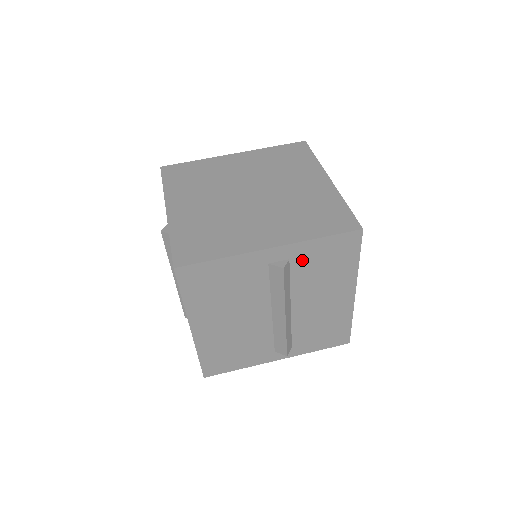
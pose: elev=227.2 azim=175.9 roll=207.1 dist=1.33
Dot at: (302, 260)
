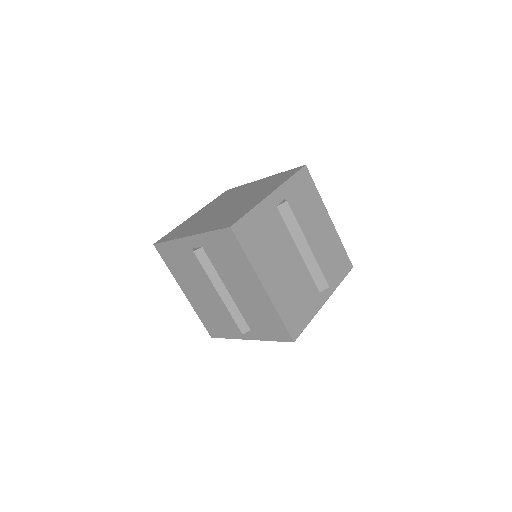
Dot at: (291, 198)
